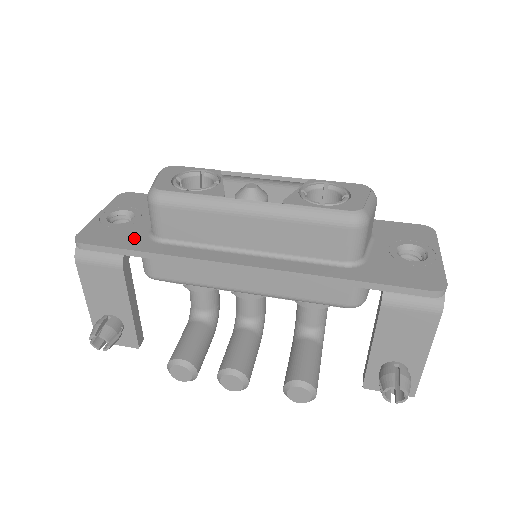
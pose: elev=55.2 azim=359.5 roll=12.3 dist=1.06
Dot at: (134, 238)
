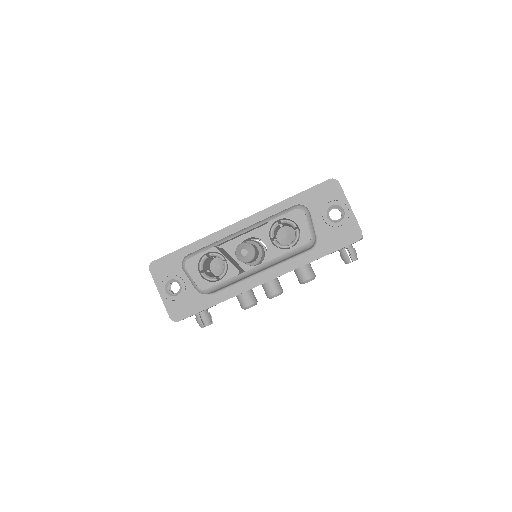
Dot at: (199, 300)
